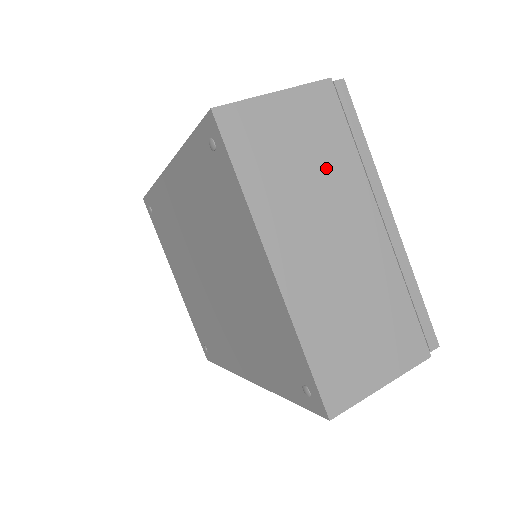
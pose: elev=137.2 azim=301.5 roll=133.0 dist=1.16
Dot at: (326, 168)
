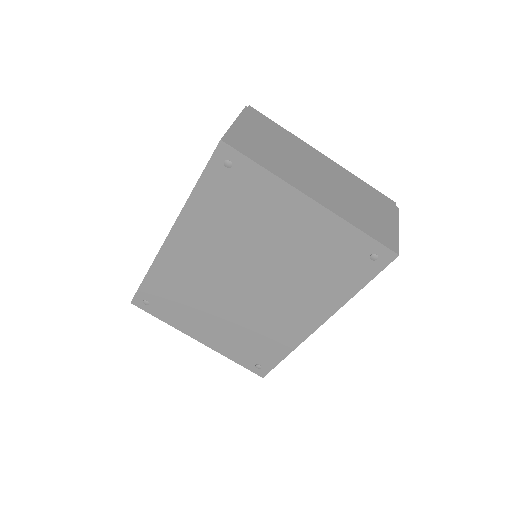
Dot at: (284, 146)
